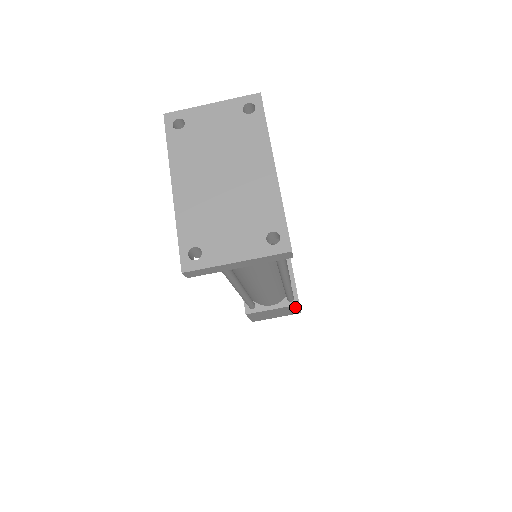
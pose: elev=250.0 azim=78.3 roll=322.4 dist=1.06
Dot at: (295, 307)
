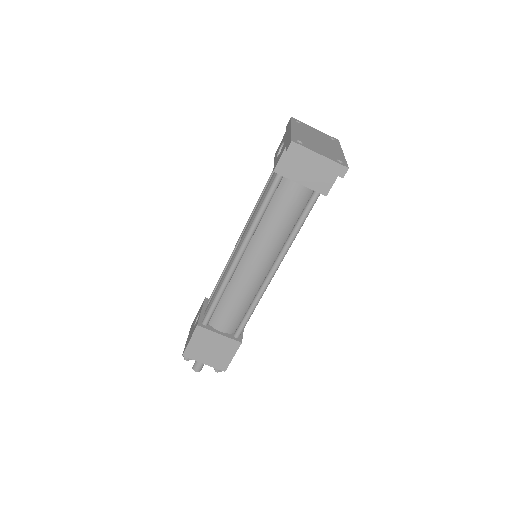
Dot at: (234, 348)
